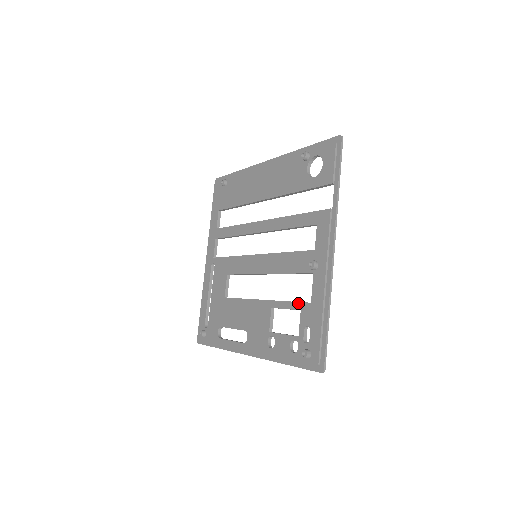
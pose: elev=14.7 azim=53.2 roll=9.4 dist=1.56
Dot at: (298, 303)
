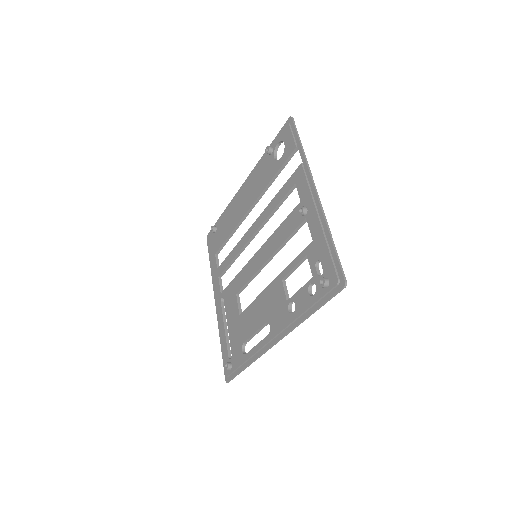
Dot at: (302, 252)
